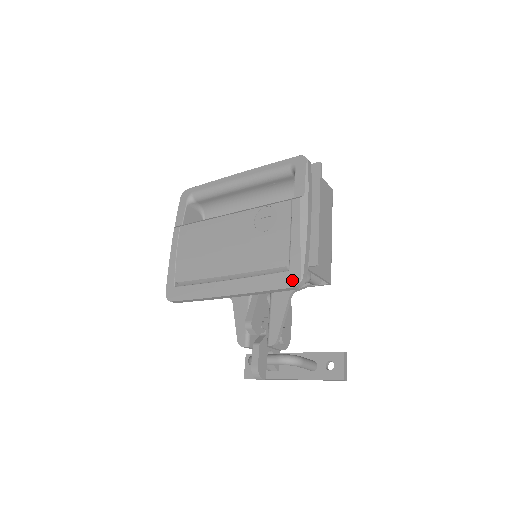
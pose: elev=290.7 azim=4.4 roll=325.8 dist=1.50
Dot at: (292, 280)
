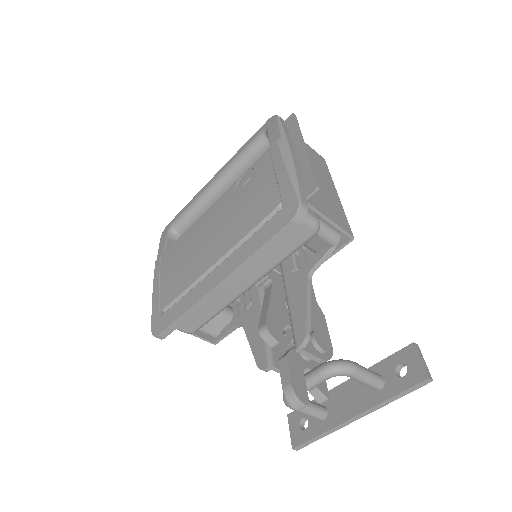
Dot at: (289, 213)
